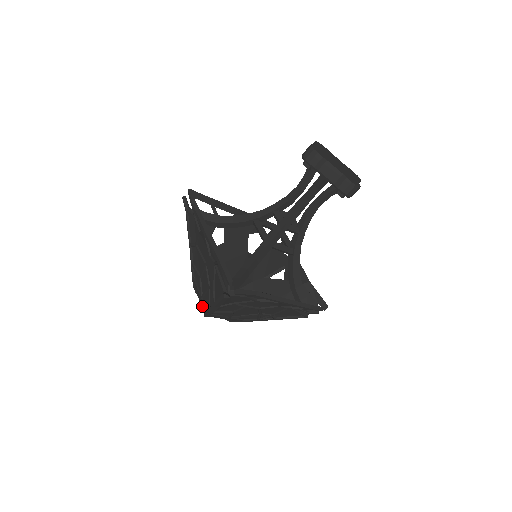
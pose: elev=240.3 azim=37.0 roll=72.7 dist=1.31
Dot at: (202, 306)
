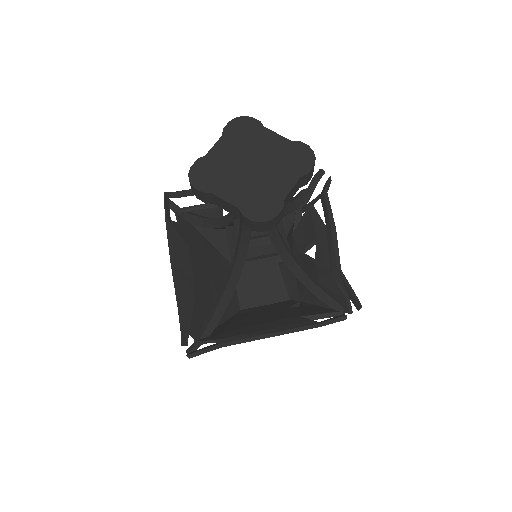
Dot at: occluded
